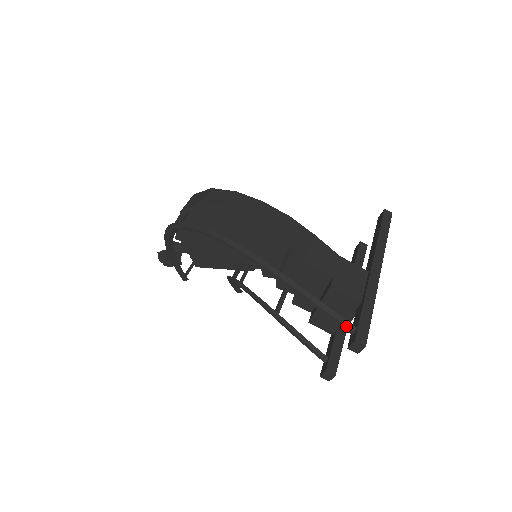
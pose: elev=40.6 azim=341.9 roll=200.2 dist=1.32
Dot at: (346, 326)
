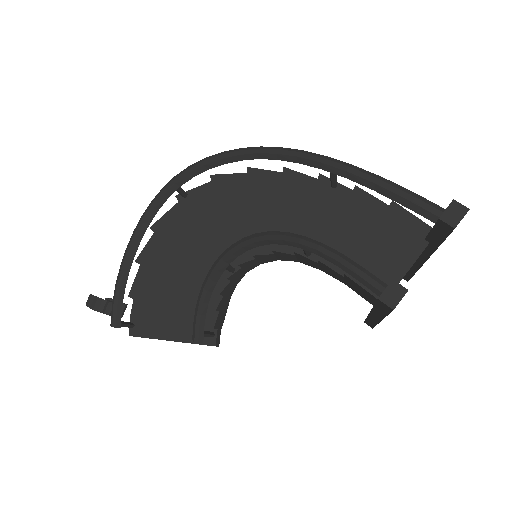
Dot at: (430, 205)
